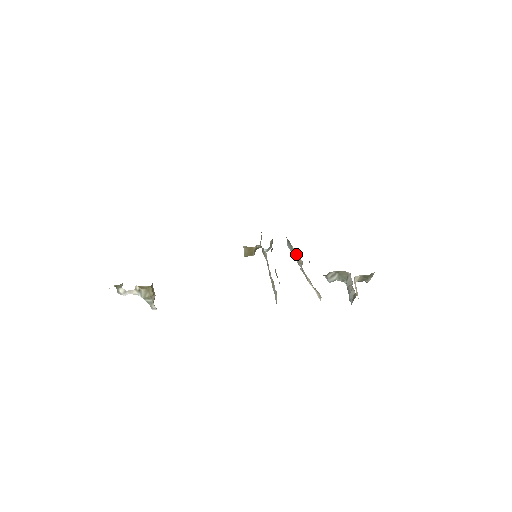
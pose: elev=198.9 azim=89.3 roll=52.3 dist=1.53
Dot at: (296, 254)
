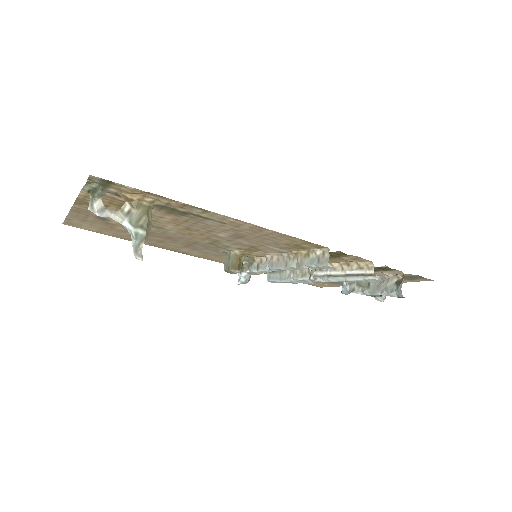
Dot at: occluded
